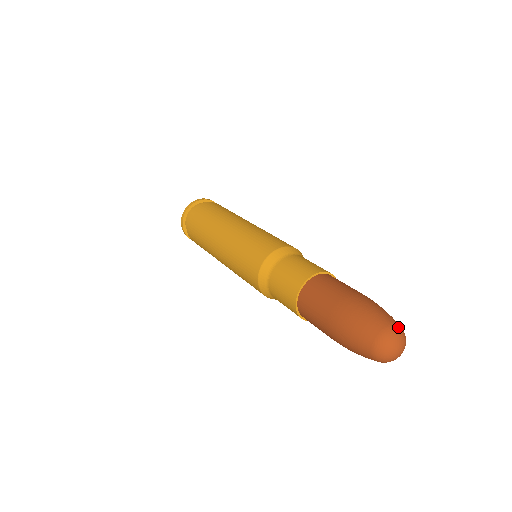
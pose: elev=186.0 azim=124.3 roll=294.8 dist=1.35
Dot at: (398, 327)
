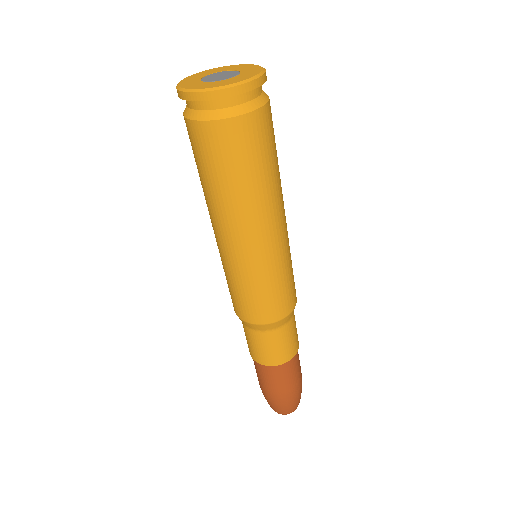
Dot at: occluded
